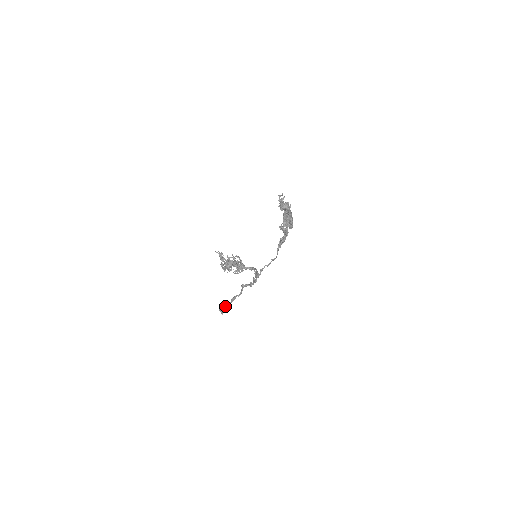
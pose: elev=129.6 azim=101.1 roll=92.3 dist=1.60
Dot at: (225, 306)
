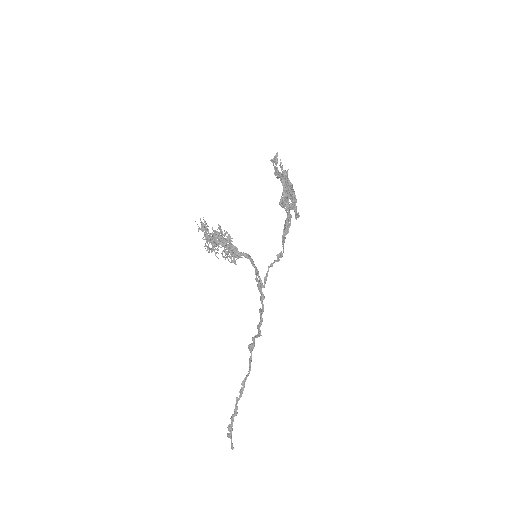
Dot at: (233, 415)
